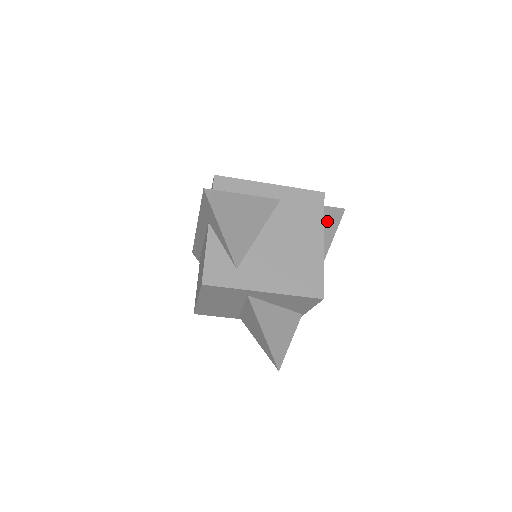
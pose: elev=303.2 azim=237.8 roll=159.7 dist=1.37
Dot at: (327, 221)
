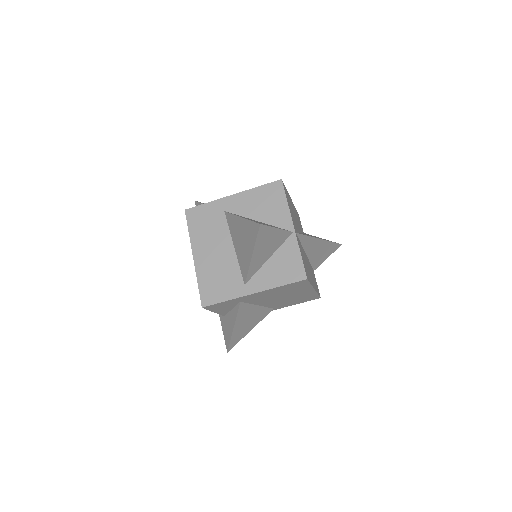
Dot at: occluded
